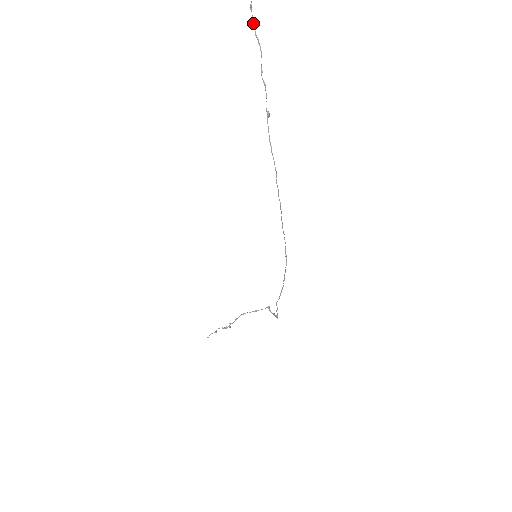
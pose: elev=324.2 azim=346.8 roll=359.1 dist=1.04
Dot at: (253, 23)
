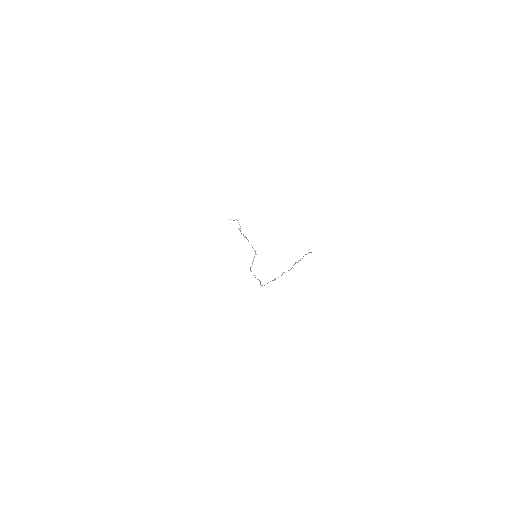
Dot at: occluded
